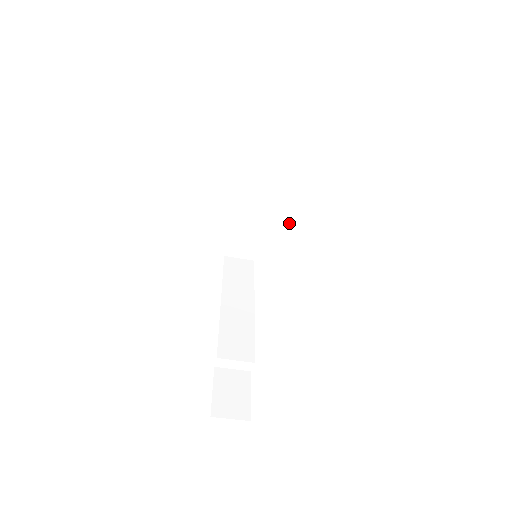
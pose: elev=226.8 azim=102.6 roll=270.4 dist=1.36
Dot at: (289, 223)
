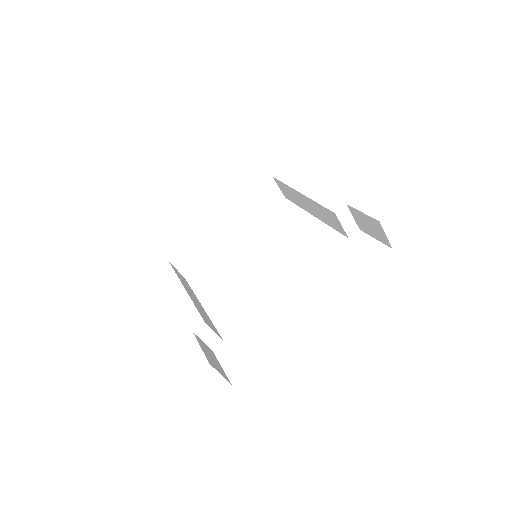
Dot at: (347, 228)
